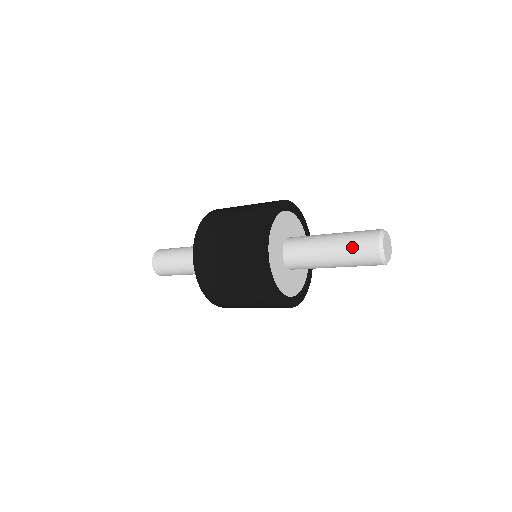
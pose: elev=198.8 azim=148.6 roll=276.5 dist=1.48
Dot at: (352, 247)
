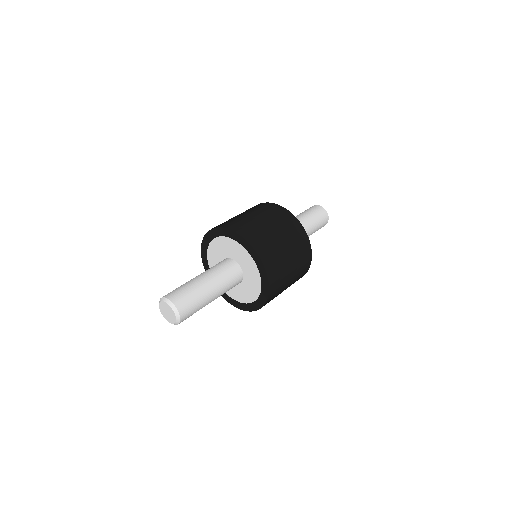
Dot at: (308, 211)
